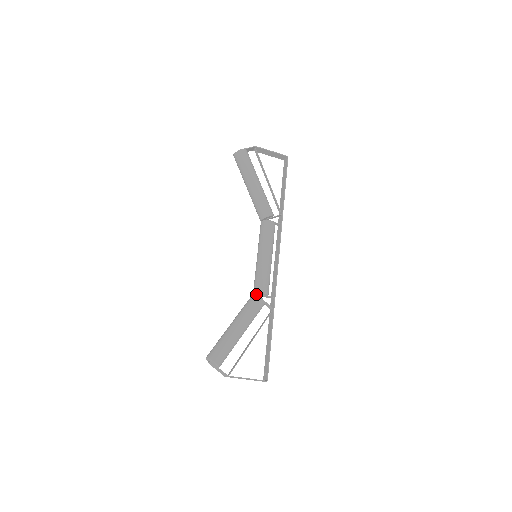
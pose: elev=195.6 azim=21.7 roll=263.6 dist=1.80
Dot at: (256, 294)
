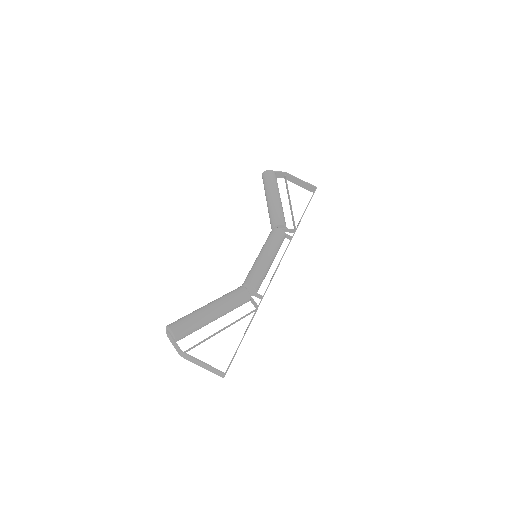
Dot at: occluded
